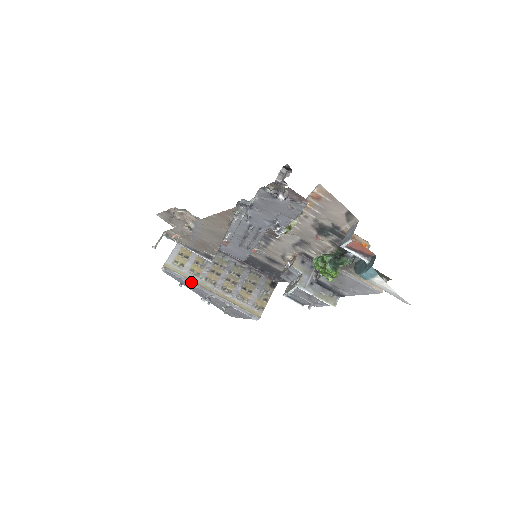
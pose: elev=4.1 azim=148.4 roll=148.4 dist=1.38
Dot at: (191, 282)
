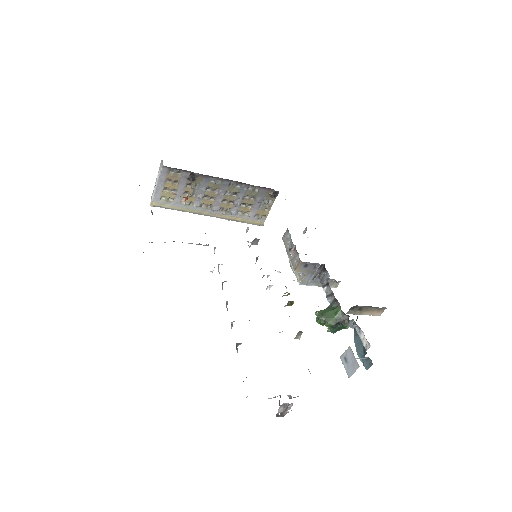
Dot at: occluded
